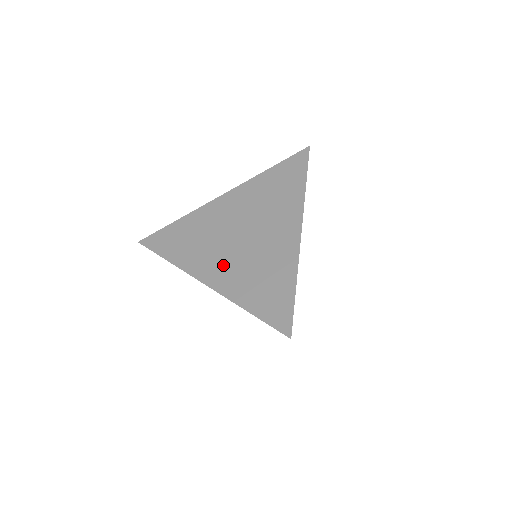
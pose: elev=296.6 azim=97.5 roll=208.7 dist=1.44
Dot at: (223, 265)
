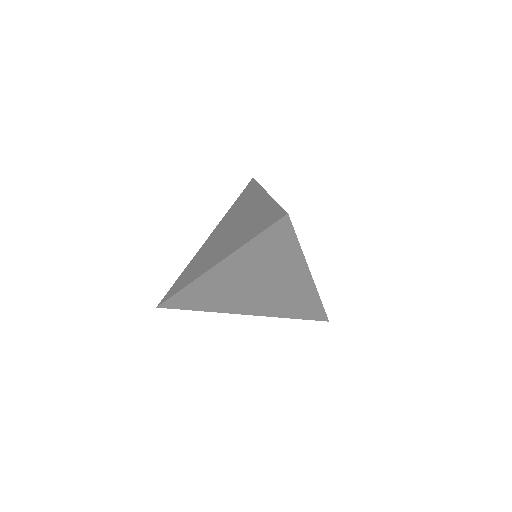
Dot at: (254, 305)
